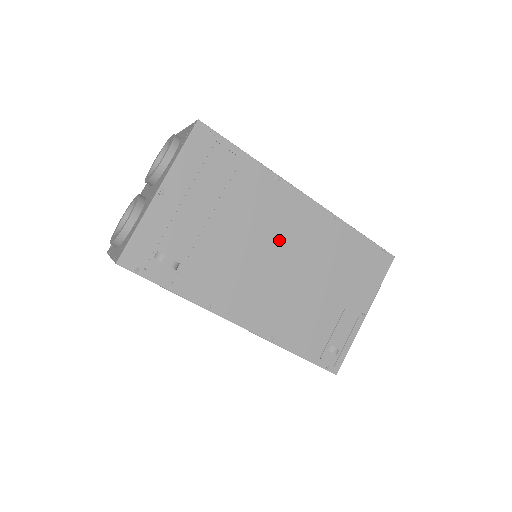
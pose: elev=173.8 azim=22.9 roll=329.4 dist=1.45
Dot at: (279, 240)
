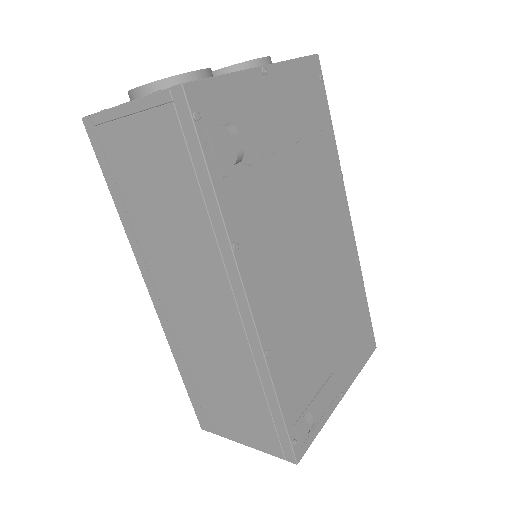
Dot at: (319, 237)
